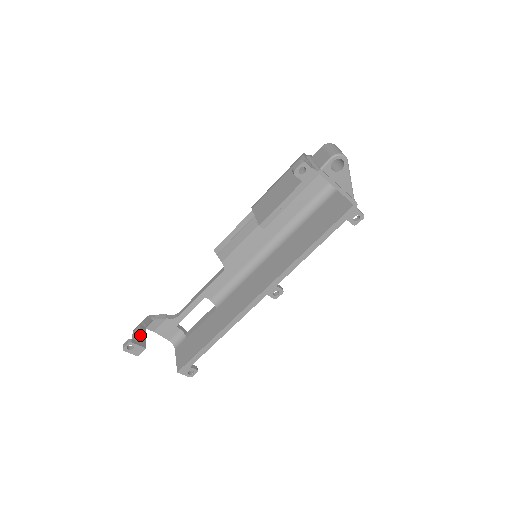
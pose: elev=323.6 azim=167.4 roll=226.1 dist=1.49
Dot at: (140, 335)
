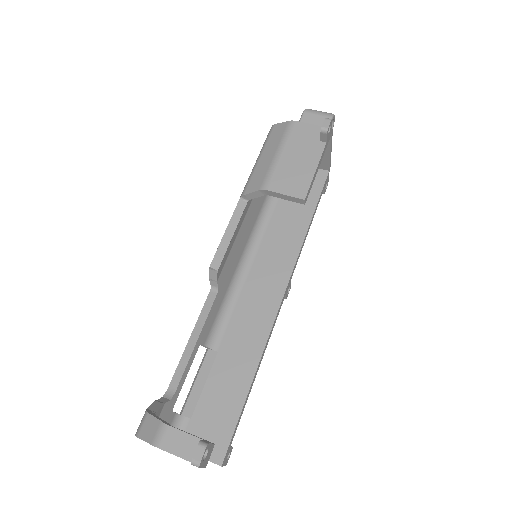
Dot at: (189, 434)
